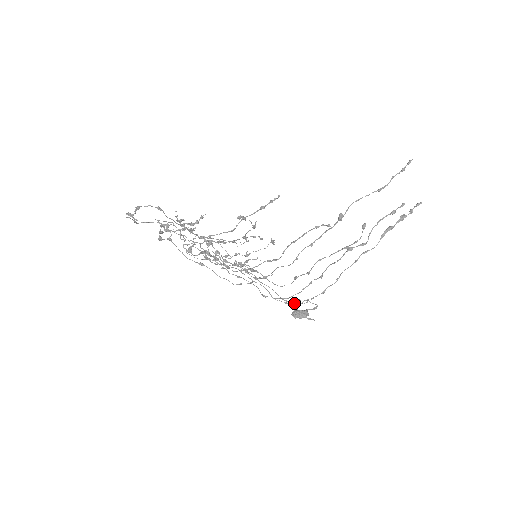
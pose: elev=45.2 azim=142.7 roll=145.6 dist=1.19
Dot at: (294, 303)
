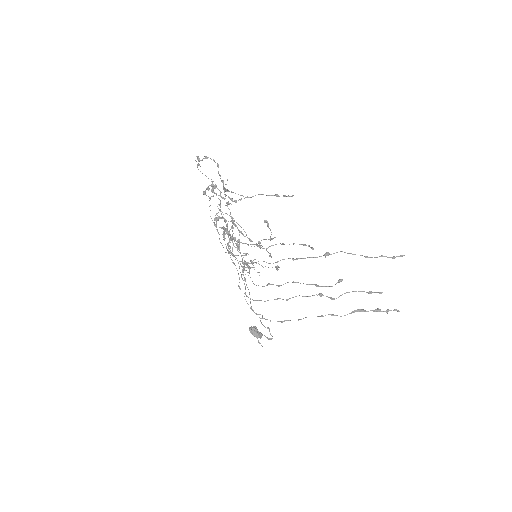
Dot at: (256, 313)
